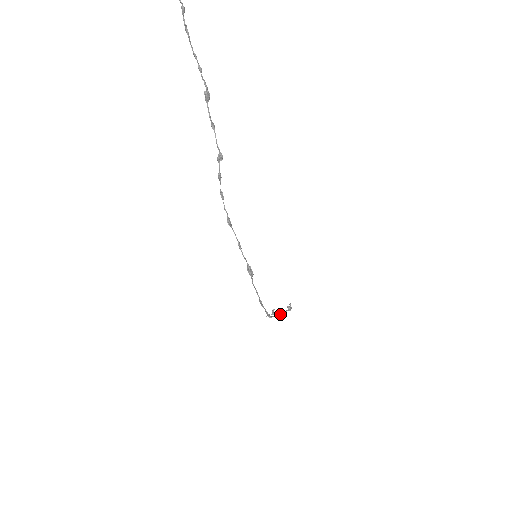
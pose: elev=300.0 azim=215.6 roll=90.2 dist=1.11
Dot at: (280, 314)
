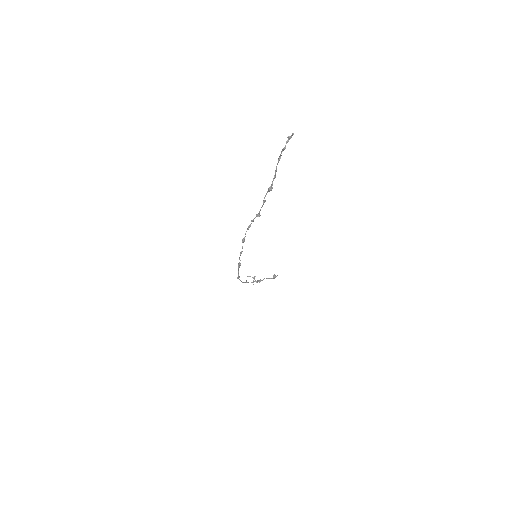
Dot at: occluded
